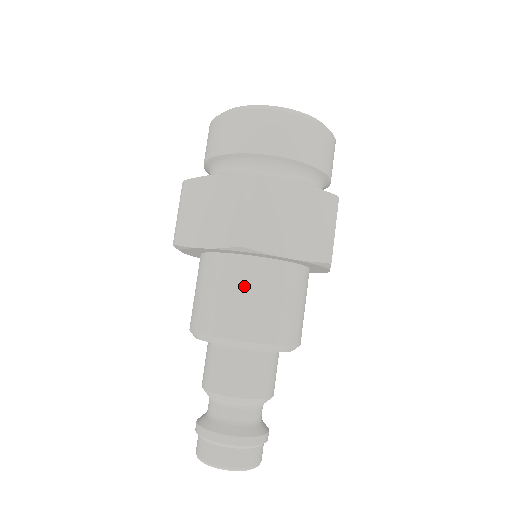
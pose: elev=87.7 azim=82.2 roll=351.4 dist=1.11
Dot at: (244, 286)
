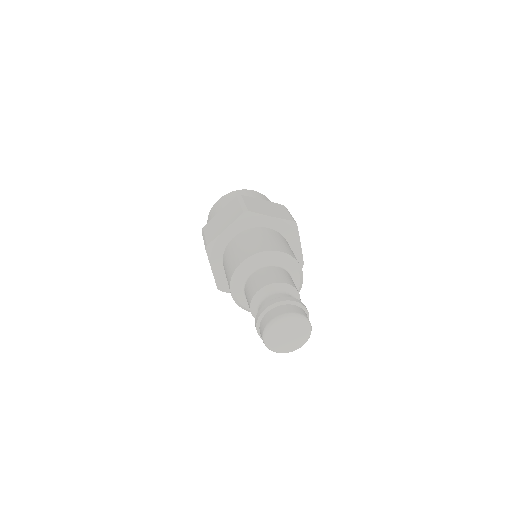
Dot at: (254, 236)
